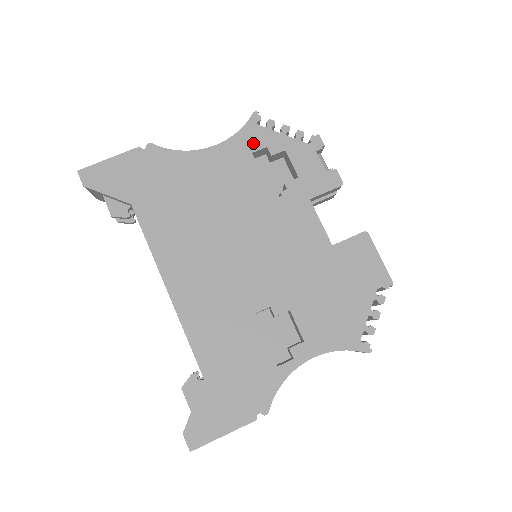
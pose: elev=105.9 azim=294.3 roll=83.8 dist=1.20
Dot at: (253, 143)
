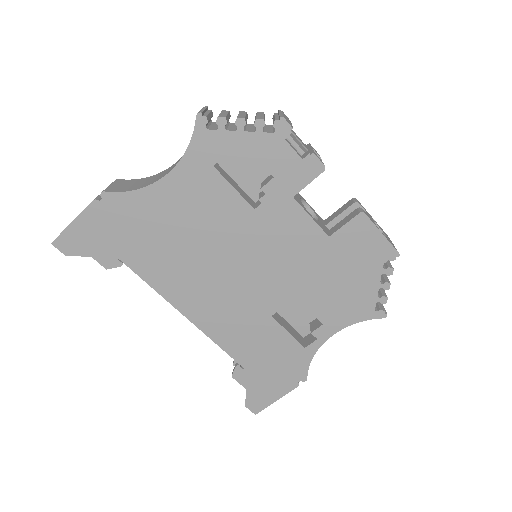
Dot at: (210, 154)
